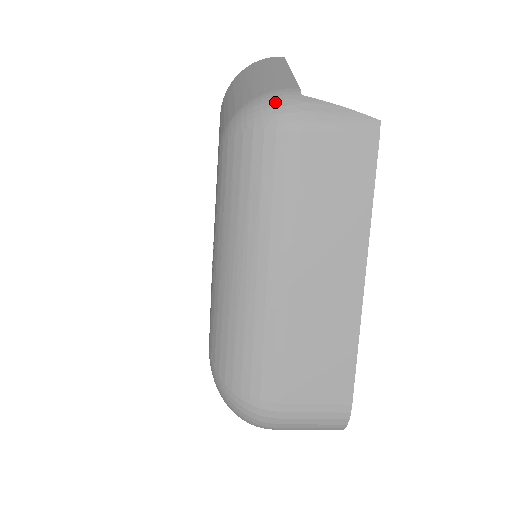
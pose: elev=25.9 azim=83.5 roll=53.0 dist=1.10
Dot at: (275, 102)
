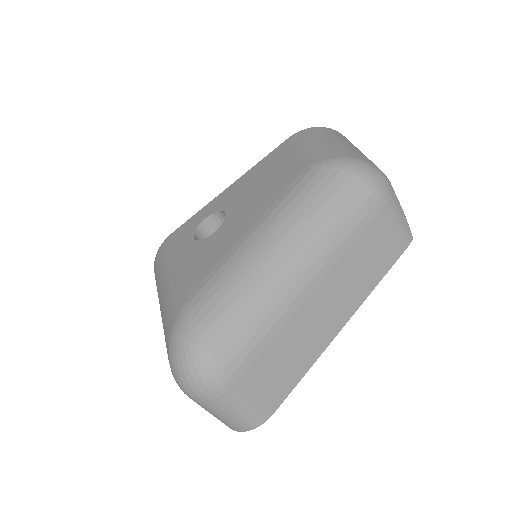
Dot at: (380, 176)
